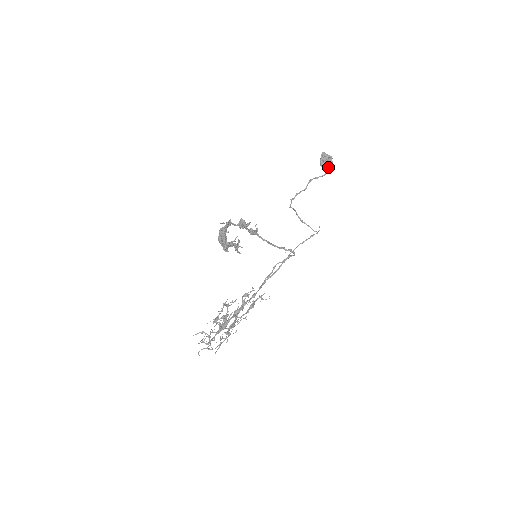
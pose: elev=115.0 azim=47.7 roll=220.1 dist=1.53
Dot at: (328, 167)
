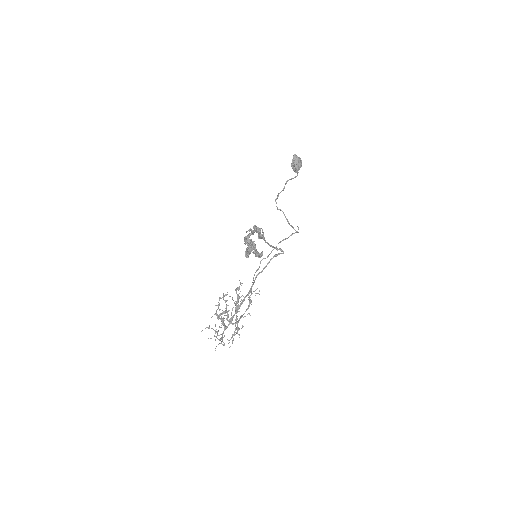
Dot at: (298, 169)
